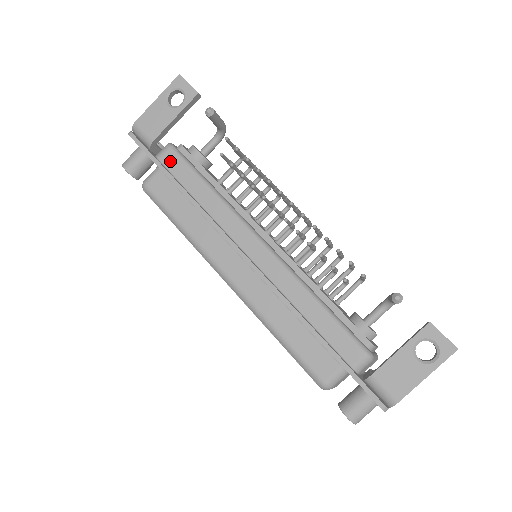
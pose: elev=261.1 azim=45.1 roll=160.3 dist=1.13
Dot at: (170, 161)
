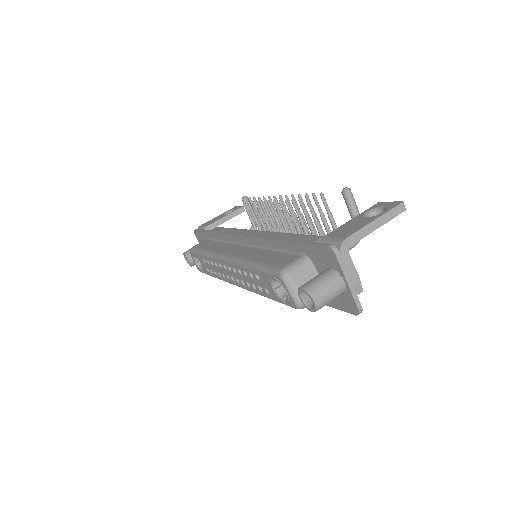
Dot at: (213, 230)
